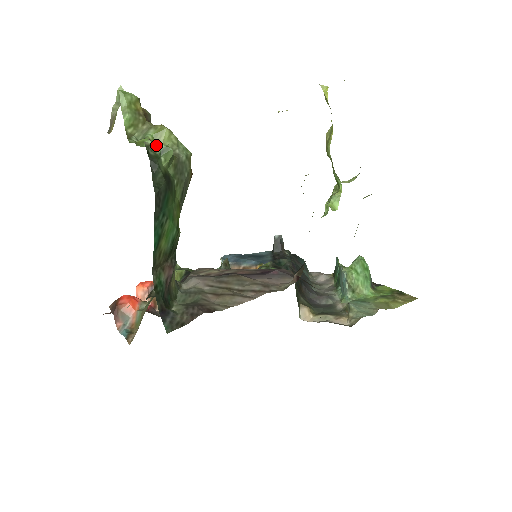
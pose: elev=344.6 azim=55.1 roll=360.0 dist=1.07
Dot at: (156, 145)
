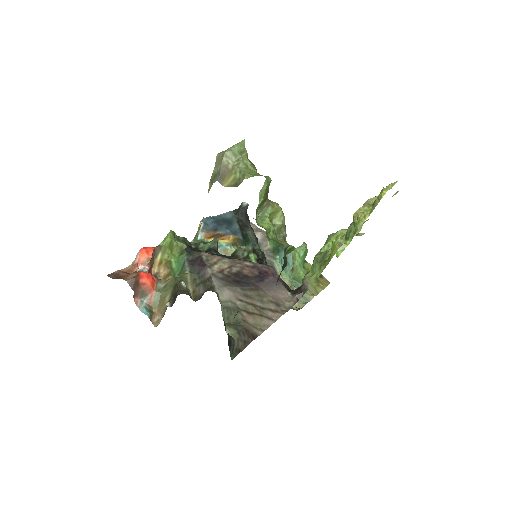
Dot at: (288, 247)
